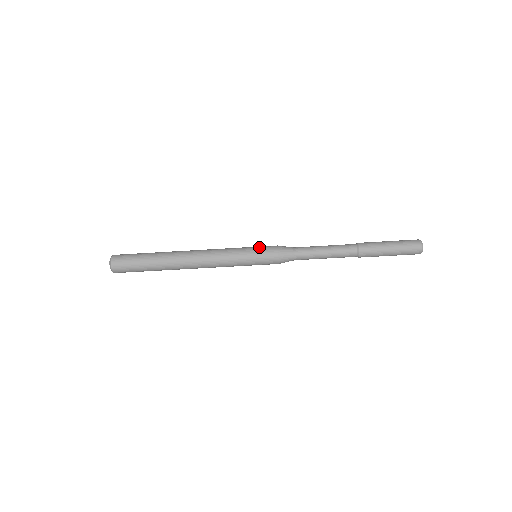
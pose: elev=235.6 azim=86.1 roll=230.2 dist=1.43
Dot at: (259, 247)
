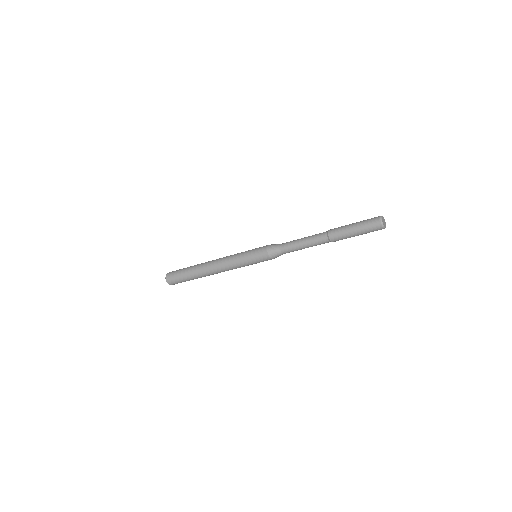
Dot at: (256, 259)
